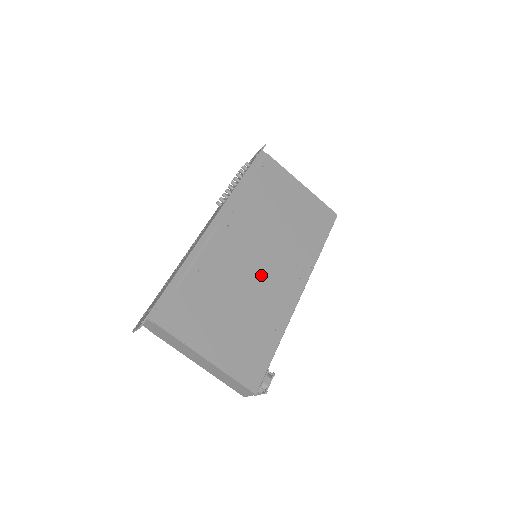
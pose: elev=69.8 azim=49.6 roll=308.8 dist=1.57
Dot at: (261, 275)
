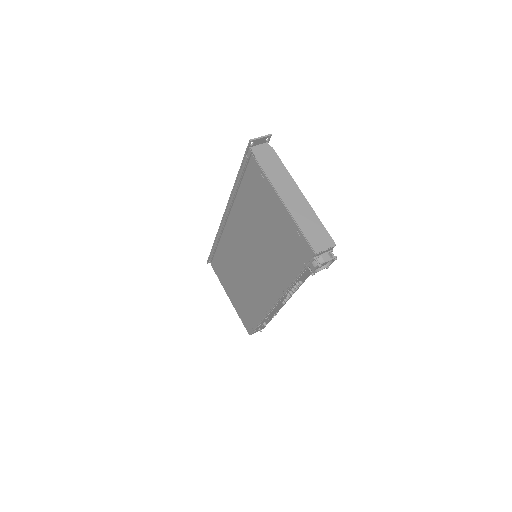
Dot at: occluded
